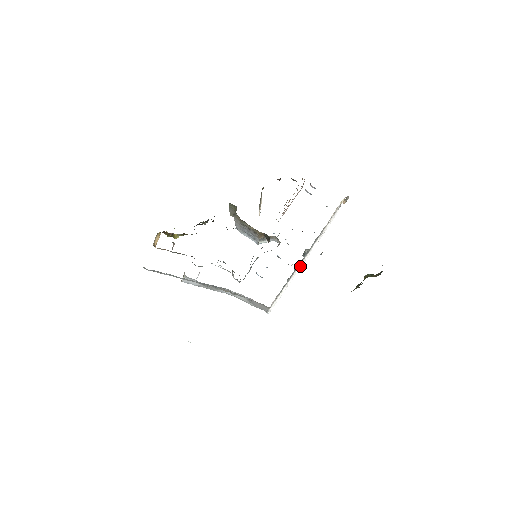
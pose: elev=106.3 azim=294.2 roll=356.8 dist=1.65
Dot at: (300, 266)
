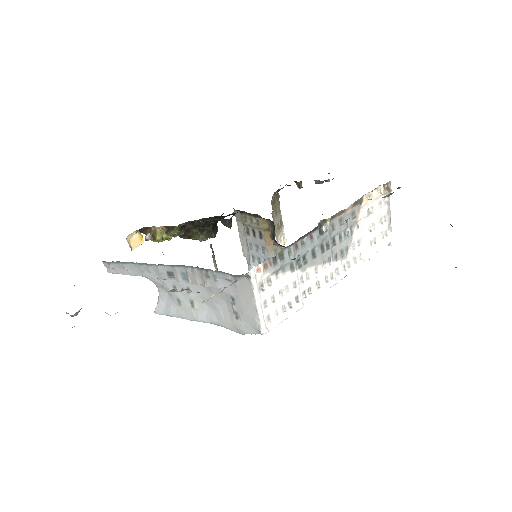
Dot at: (327, 286)
